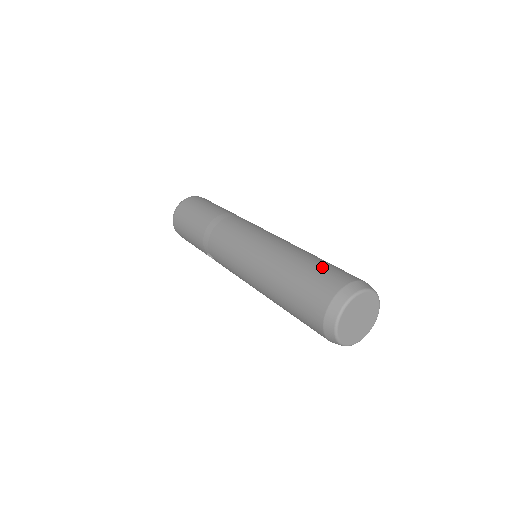
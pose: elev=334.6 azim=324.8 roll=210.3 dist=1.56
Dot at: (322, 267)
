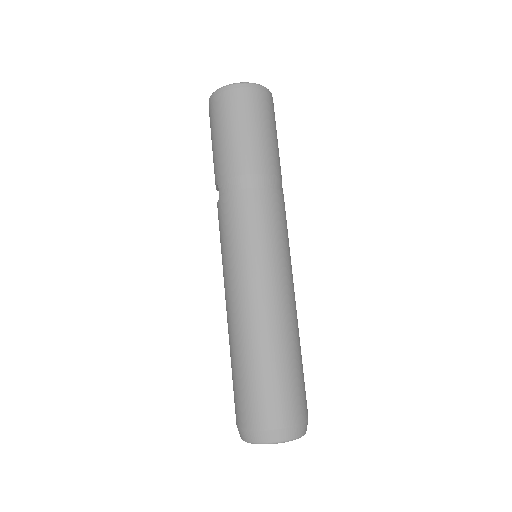
Dot at: (296, 379)
